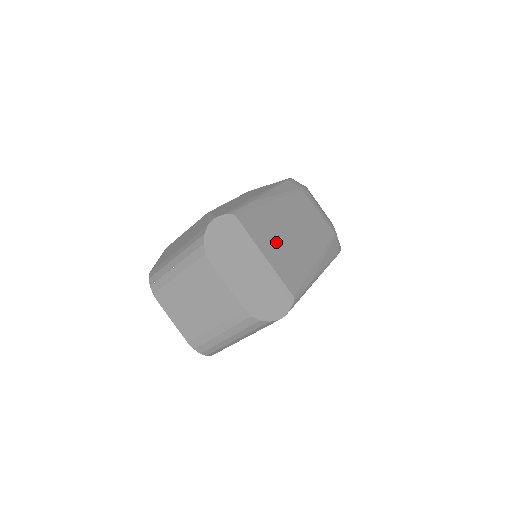
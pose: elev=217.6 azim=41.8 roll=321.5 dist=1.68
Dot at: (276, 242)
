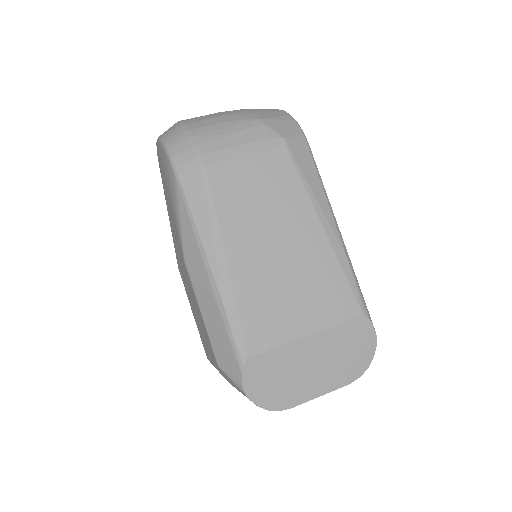
Dot at: (290, 299)
